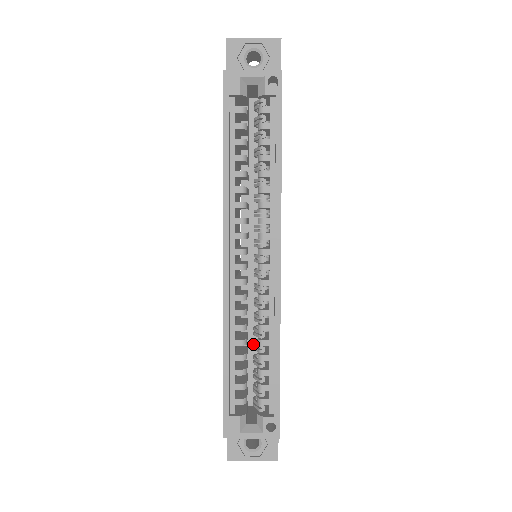
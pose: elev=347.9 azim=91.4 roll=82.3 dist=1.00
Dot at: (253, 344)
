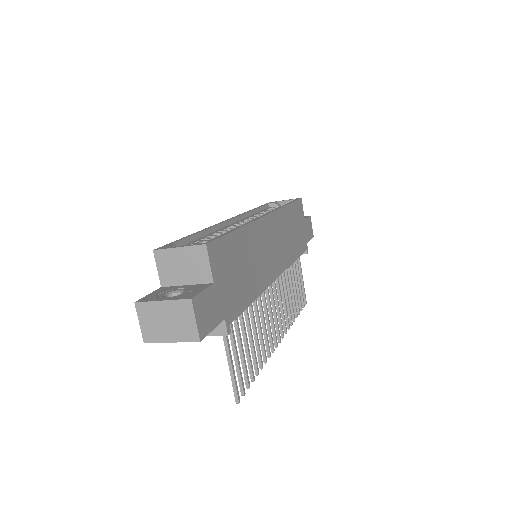
Dot at: occluded
